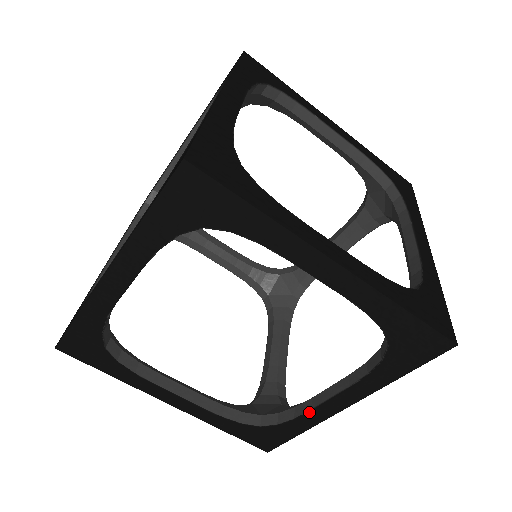
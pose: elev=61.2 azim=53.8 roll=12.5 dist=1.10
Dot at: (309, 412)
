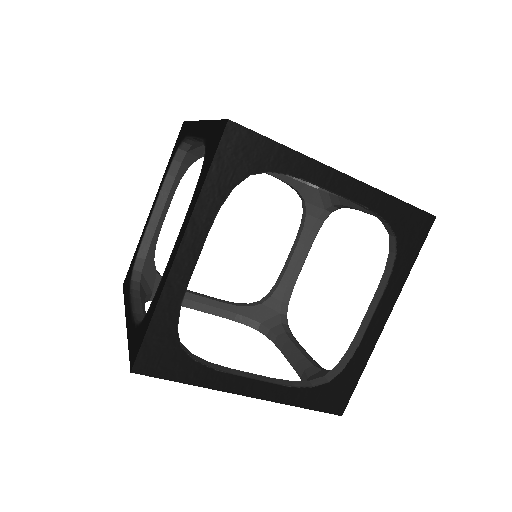
Dot at: (362, 340)
